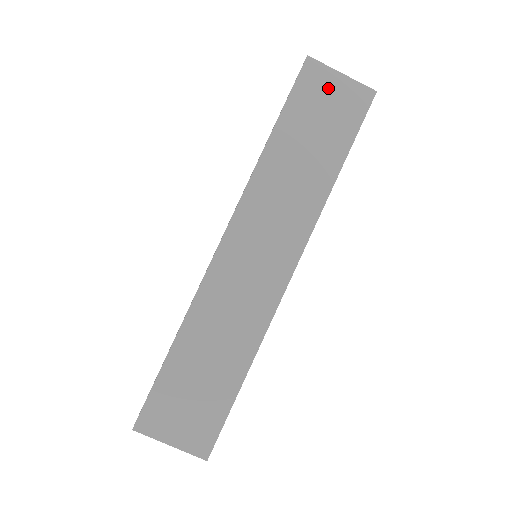
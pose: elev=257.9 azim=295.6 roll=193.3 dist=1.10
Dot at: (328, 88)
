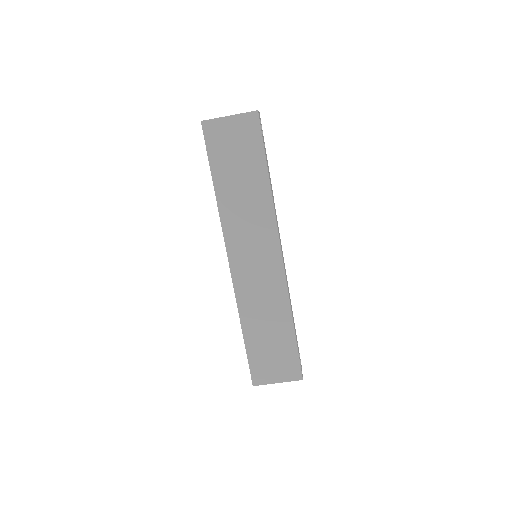
Dot at: (227, 132)
